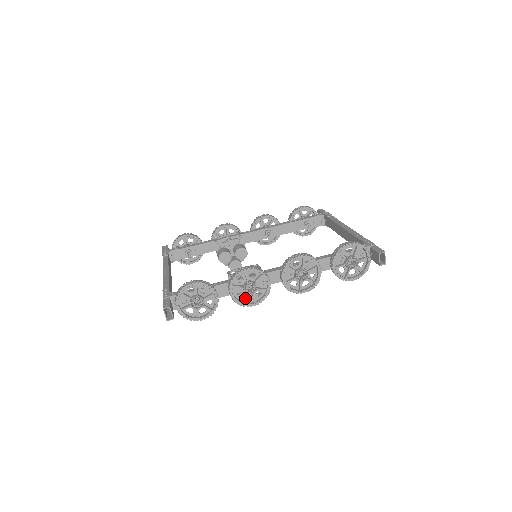
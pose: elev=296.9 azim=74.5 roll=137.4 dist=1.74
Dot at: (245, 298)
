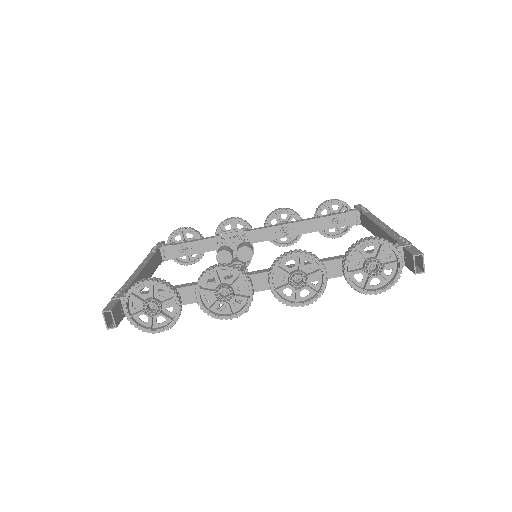
Dot at: occluded
